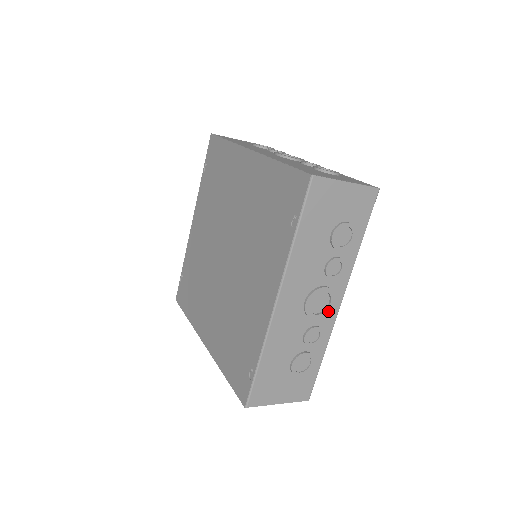
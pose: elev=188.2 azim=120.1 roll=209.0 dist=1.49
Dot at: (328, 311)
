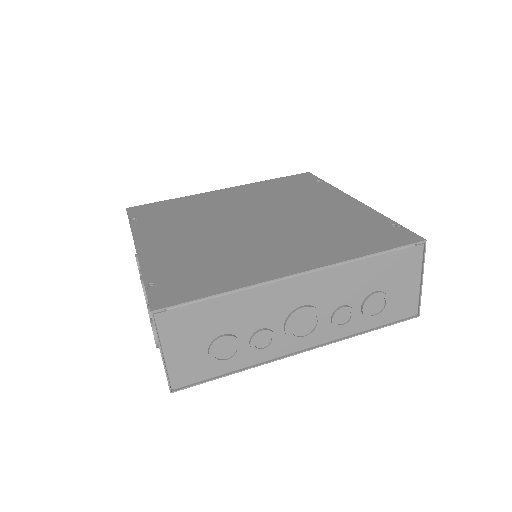
Dot at: occluded
